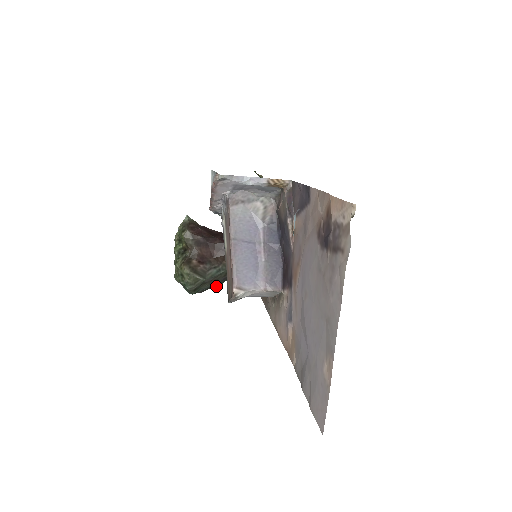
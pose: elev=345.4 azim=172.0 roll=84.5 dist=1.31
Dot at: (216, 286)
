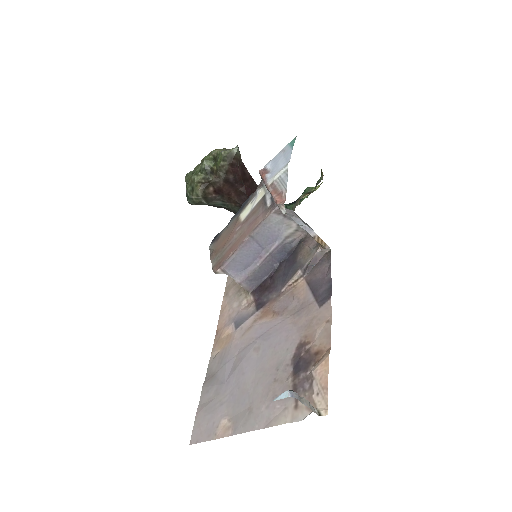
Dot at: occluded
